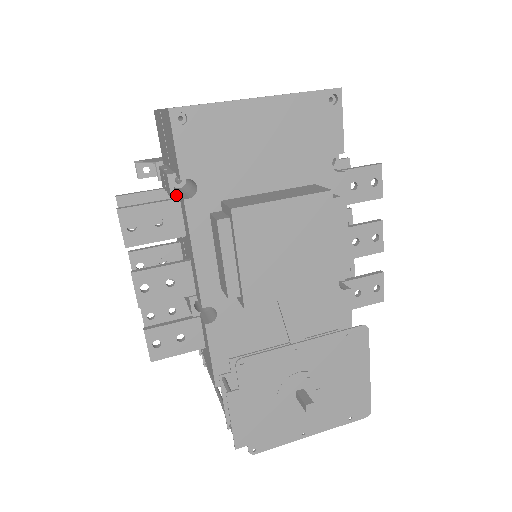
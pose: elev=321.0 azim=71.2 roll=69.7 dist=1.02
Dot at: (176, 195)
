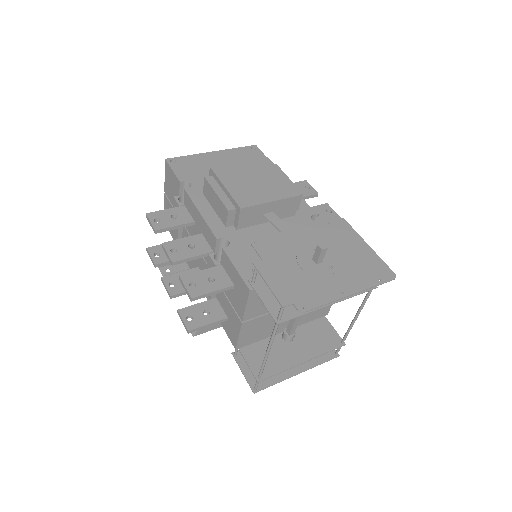
Dot at: (182, 204)
